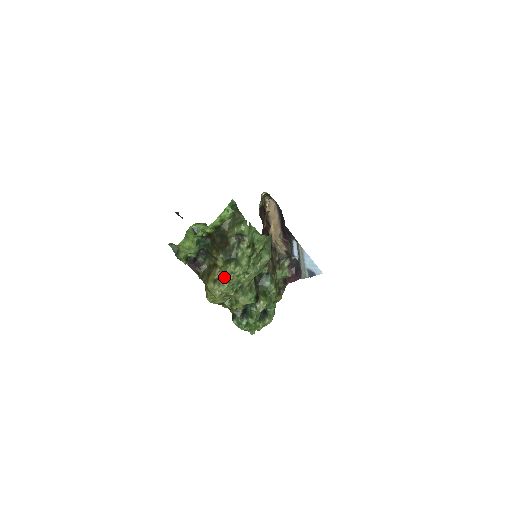
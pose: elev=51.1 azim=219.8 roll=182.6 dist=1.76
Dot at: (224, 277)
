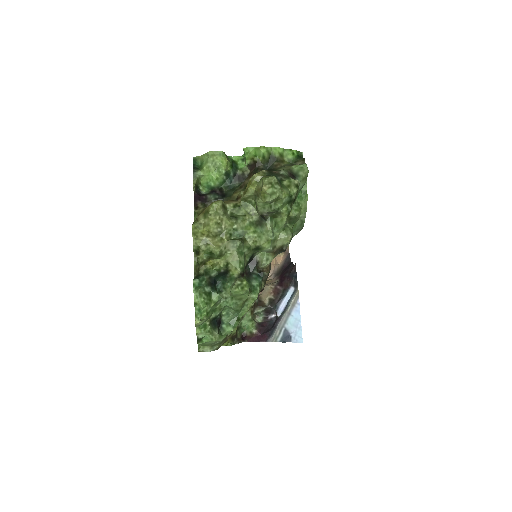
Dot at: (234, 214)
